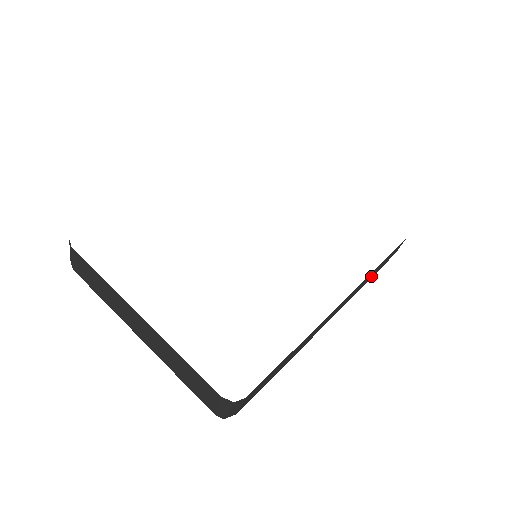
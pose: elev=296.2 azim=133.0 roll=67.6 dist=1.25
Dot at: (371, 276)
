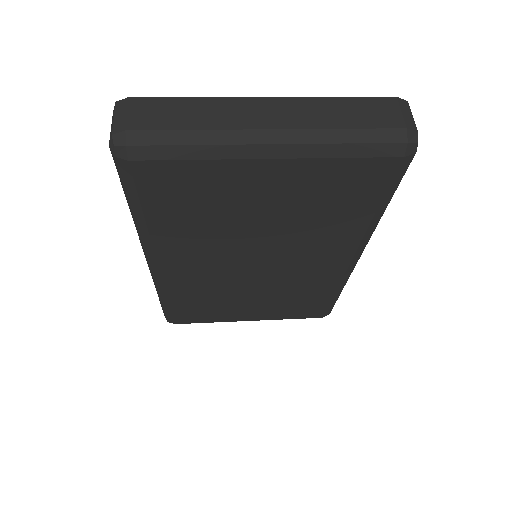
Dot at: occluded
